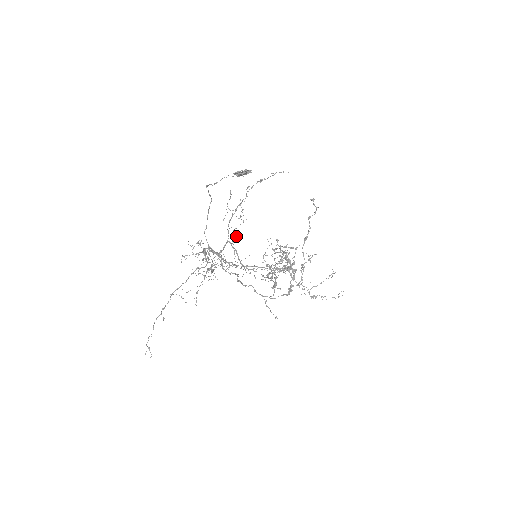
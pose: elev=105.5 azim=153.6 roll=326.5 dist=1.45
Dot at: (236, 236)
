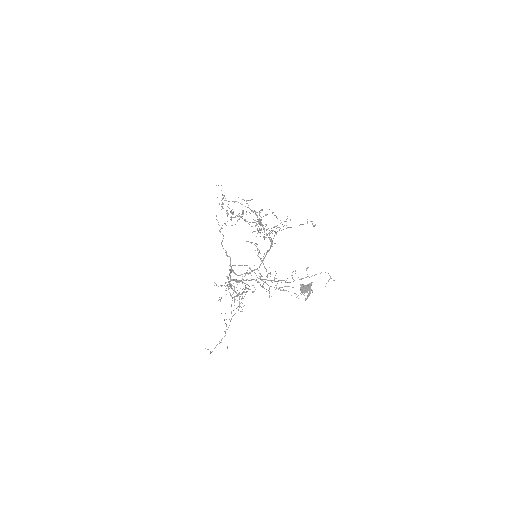
Dot at: (261, 275)
